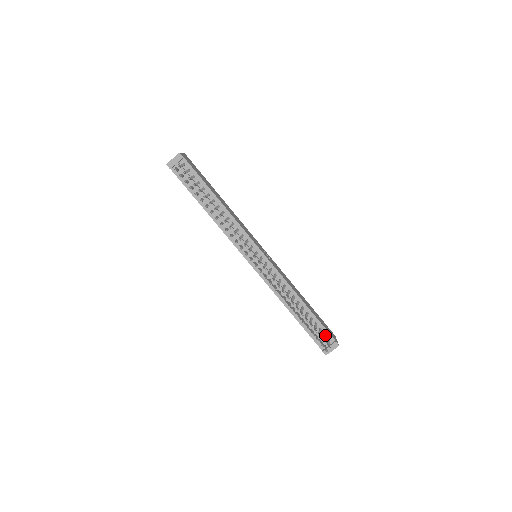
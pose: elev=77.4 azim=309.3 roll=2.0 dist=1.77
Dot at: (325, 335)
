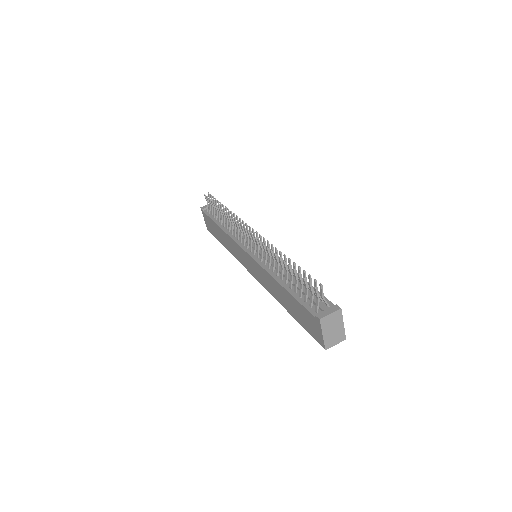
Dot at: (321, 298)
